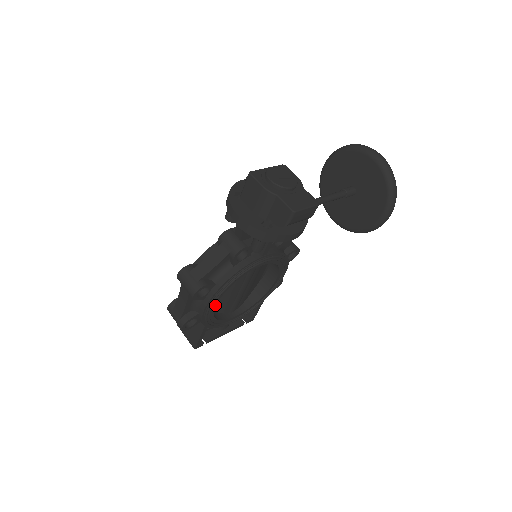
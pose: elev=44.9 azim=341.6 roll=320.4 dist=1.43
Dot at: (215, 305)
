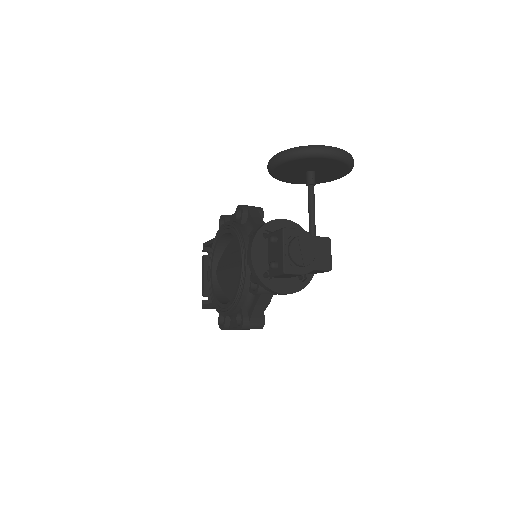
Dot at: occluded
